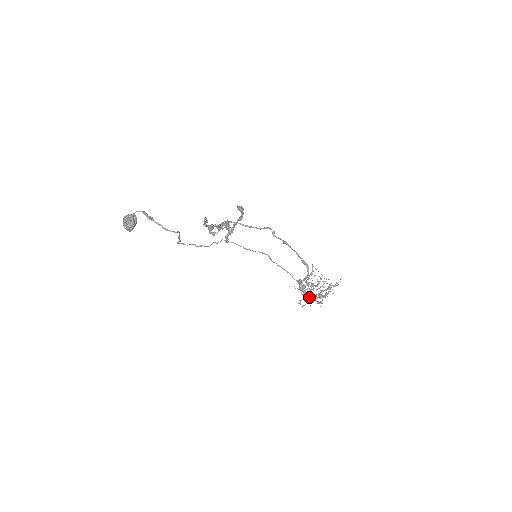
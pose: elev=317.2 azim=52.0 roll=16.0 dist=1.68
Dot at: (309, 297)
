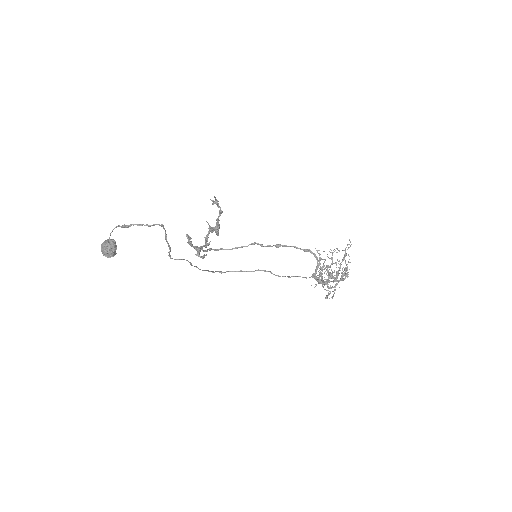
Dot at: occluded
